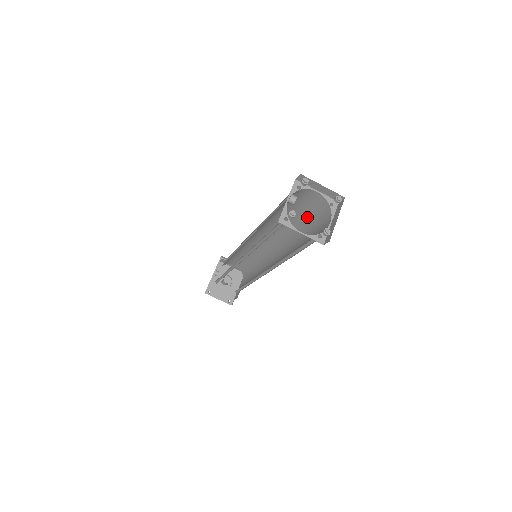
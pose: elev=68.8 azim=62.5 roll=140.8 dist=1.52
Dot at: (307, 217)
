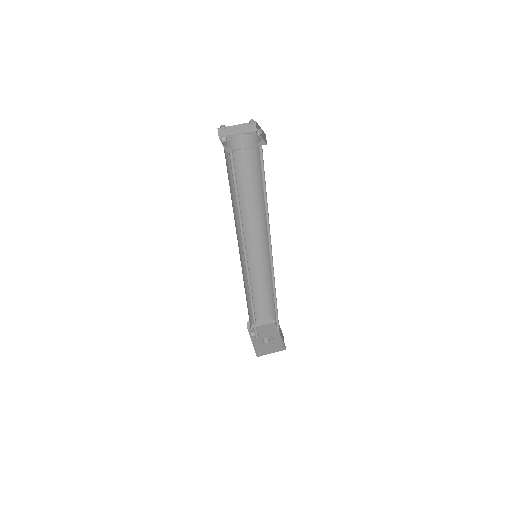
Dot at: (252, 169)
